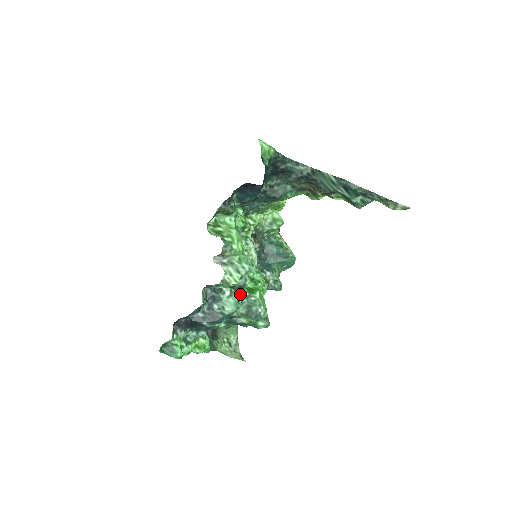
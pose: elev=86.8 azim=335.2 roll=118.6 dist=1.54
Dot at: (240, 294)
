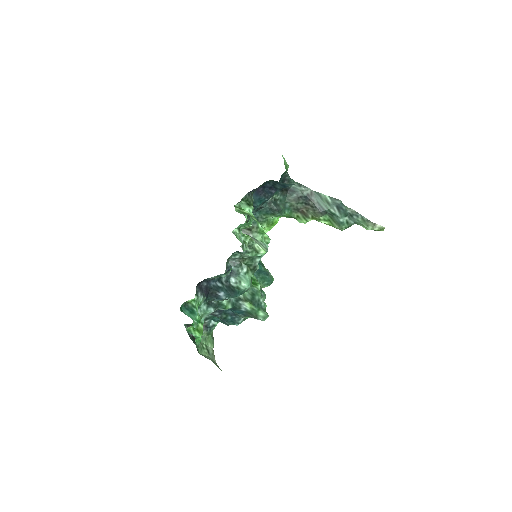
Dot at: occluded
